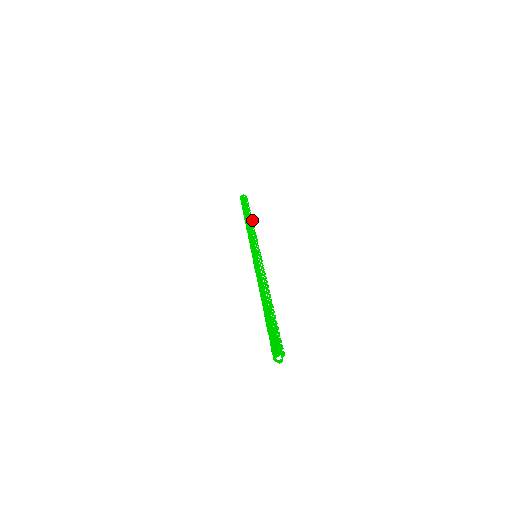
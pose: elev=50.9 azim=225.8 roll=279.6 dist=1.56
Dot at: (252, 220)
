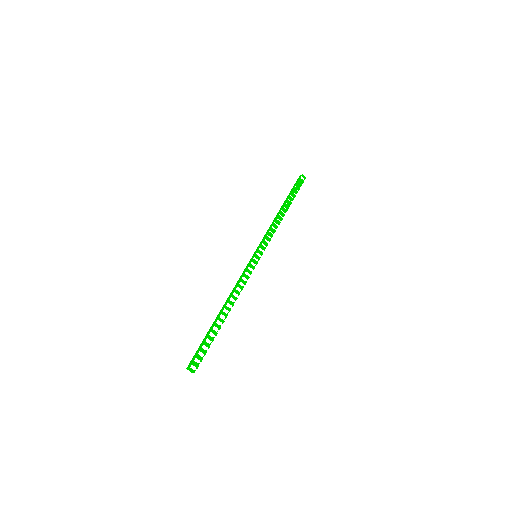
Dot at: (286, 210)
